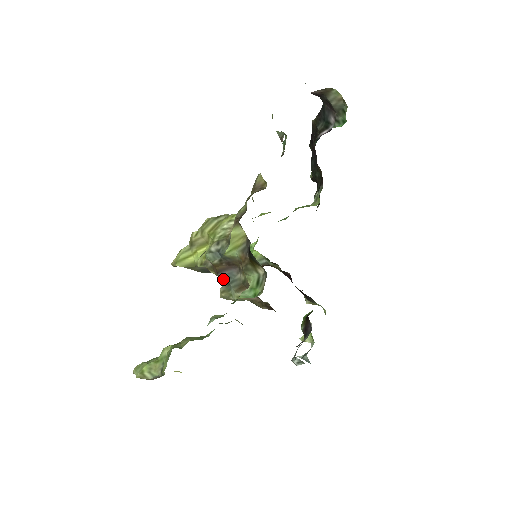
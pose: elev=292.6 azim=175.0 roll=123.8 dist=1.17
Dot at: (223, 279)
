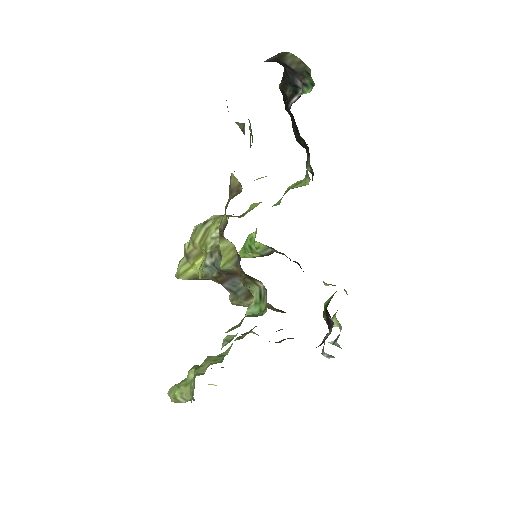
Dot at: (228, 289)
